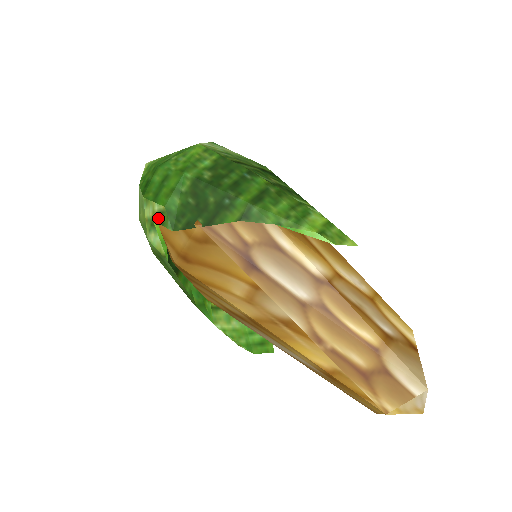
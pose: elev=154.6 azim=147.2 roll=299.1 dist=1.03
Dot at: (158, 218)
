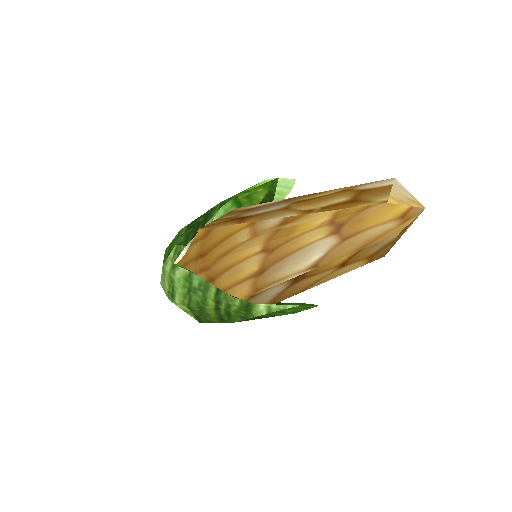
Dot at: (175, 257)
